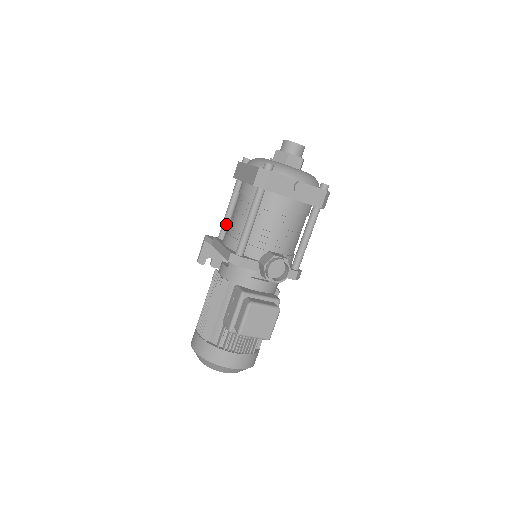
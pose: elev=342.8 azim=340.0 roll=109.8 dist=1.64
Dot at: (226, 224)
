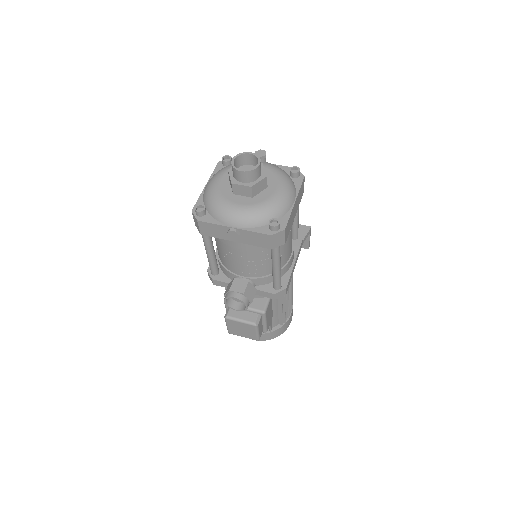
Dot at: occluded
